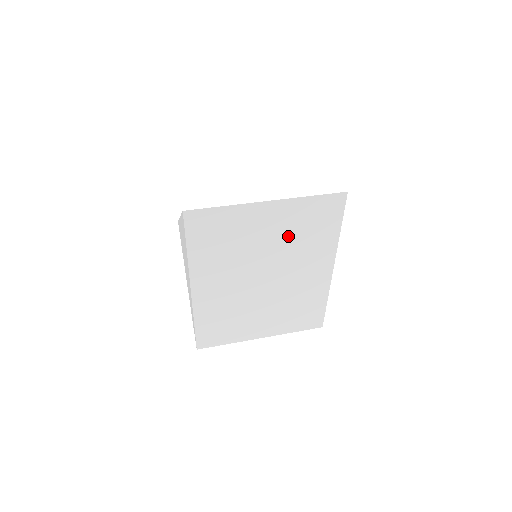
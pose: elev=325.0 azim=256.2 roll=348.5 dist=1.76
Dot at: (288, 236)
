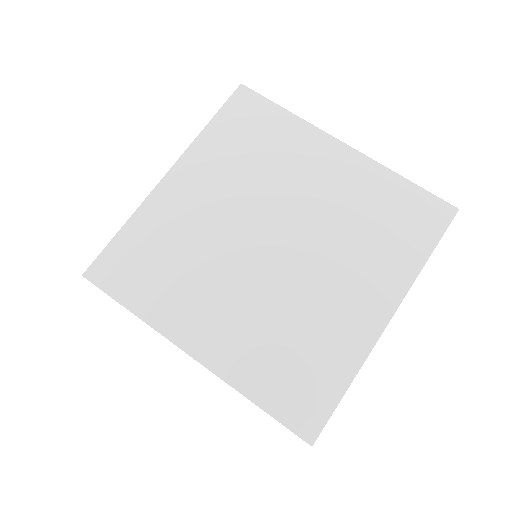
Dot at: occluded
